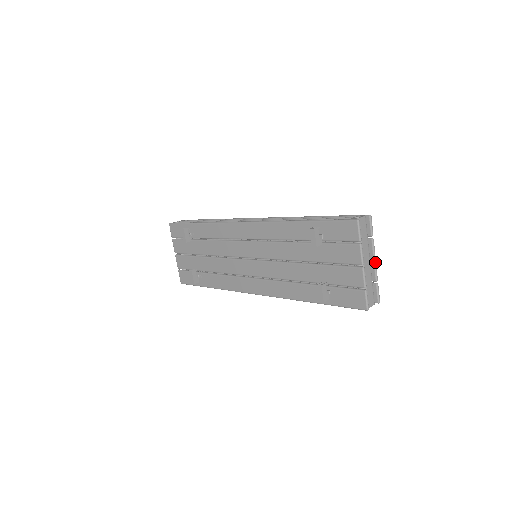
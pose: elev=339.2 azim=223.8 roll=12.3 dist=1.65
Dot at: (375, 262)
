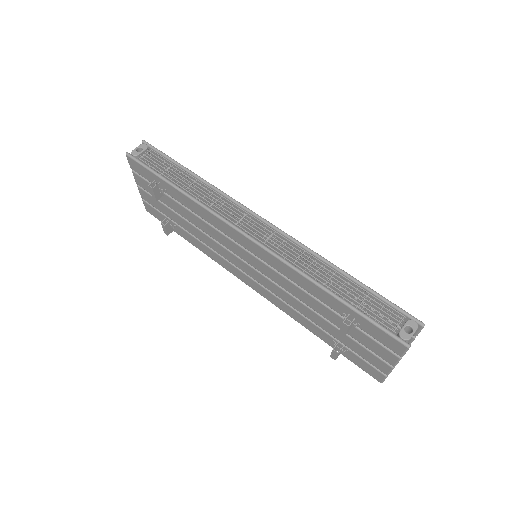
Dot at: occluded
